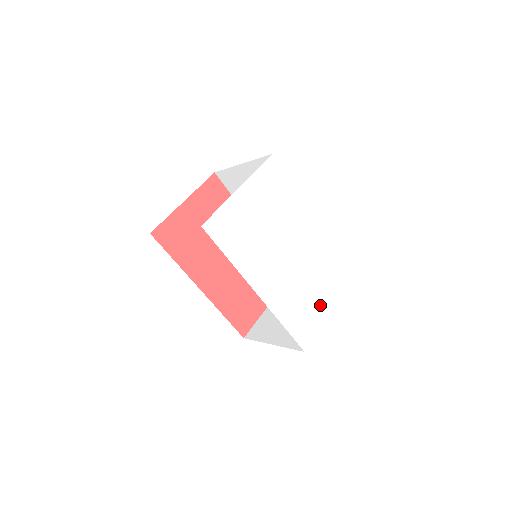
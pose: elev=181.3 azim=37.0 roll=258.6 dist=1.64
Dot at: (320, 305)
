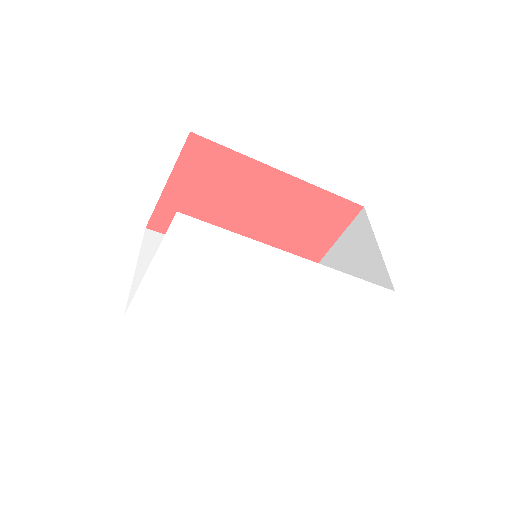
Dot at: (331, 331)
